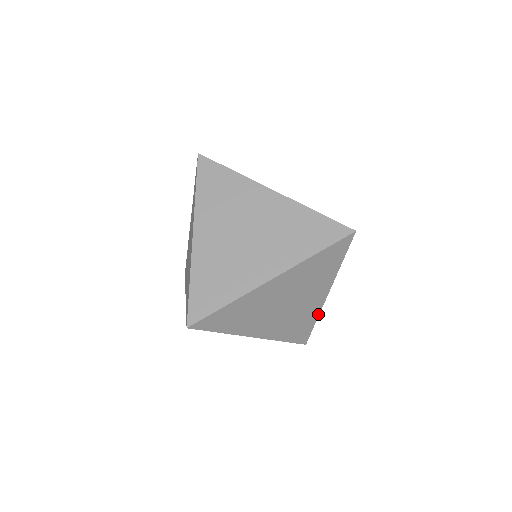
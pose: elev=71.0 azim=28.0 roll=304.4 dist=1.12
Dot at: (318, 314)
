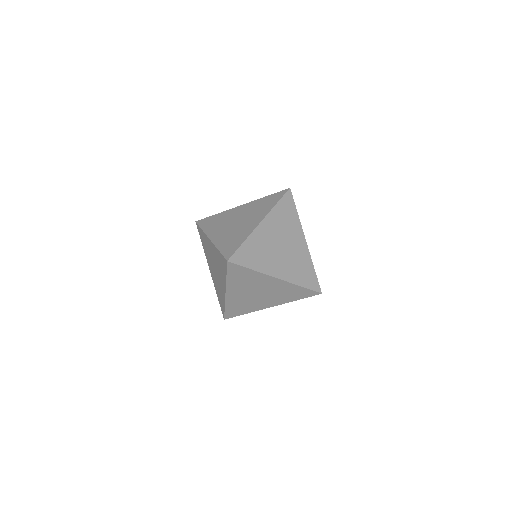
Dot at: (311, 259)
